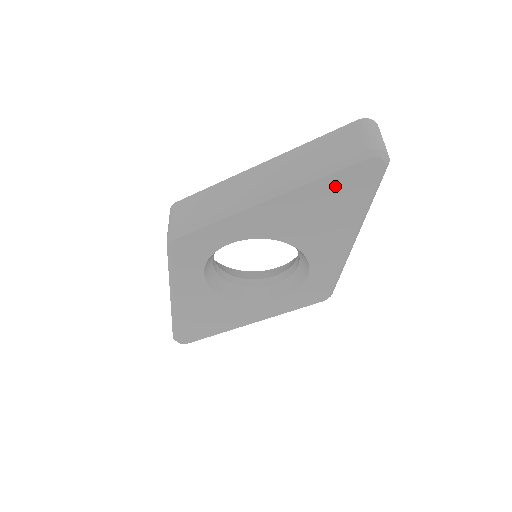
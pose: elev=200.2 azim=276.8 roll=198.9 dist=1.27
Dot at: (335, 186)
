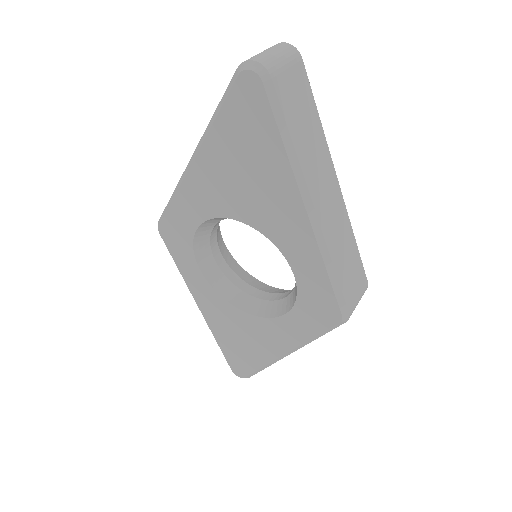
Dot at: (234, 127)
